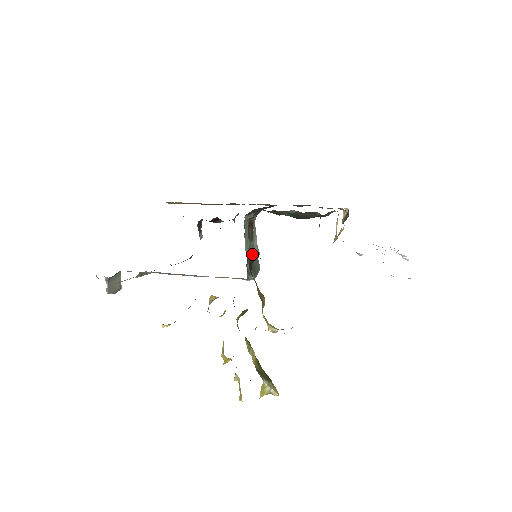
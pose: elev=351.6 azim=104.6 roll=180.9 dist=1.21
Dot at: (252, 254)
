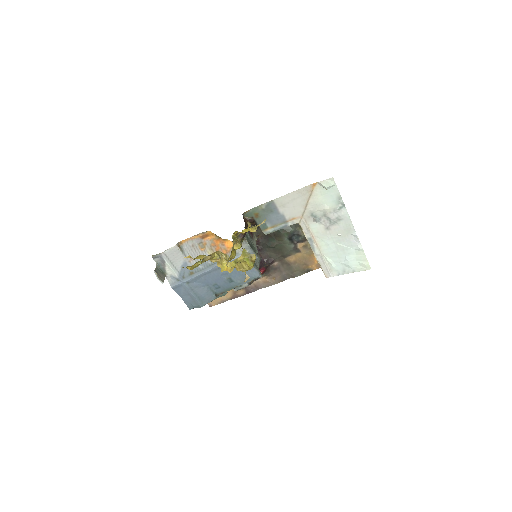
Dot at: (250, 240)
